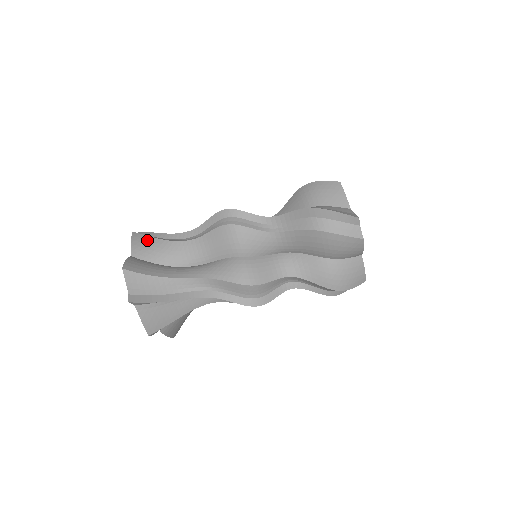
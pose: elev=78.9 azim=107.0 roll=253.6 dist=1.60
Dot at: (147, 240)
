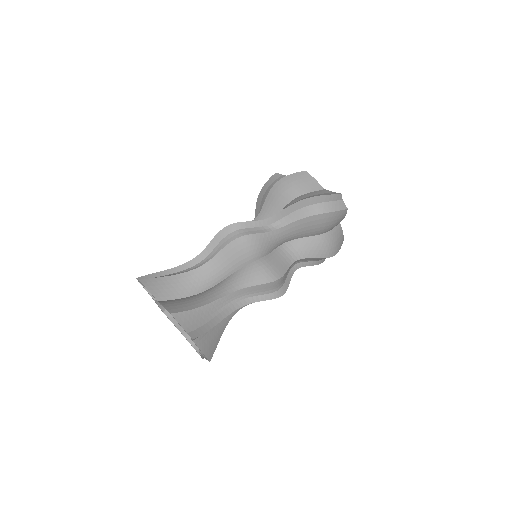
Dot at: (161, 281)
